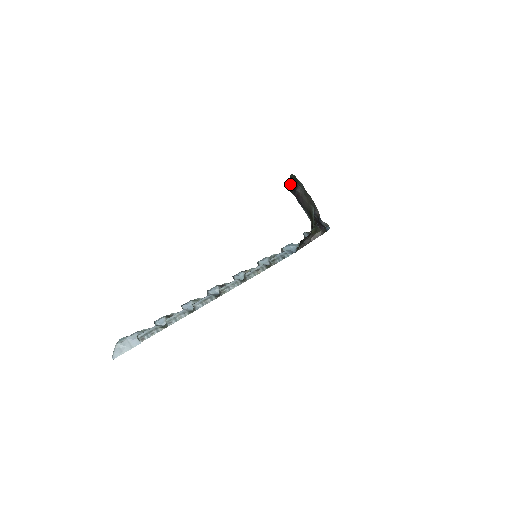
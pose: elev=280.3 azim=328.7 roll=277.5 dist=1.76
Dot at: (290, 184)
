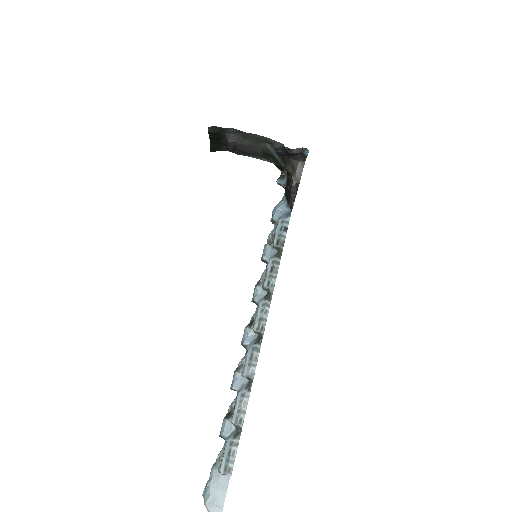
Dot at: (213, 142)
